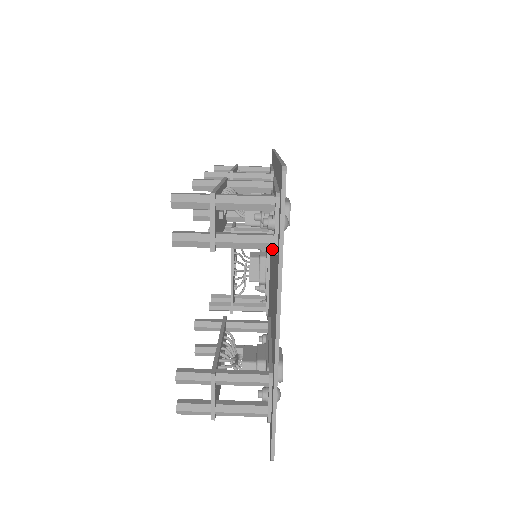
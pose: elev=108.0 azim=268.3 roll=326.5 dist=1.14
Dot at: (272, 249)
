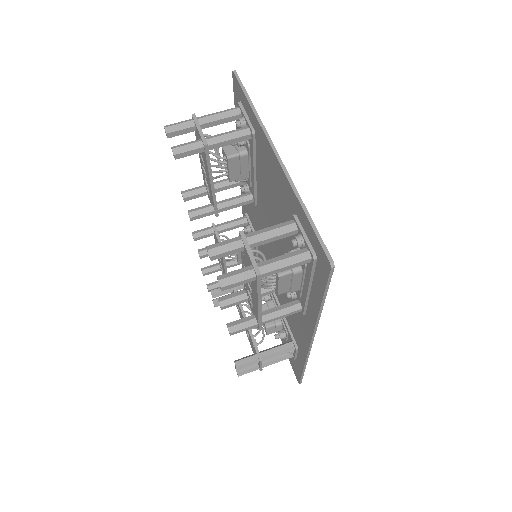
Dot at: (250, 134)
